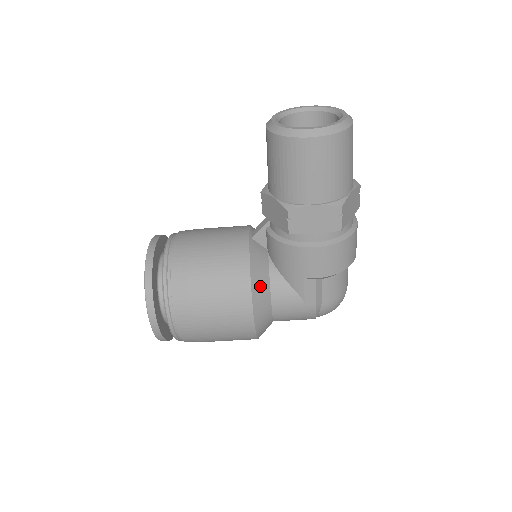
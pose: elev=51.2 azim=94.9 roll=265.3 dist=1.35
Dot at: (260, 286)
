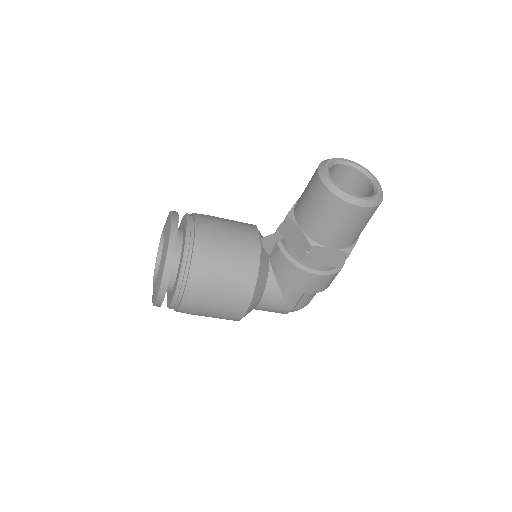
Dot at: (260, 288)
